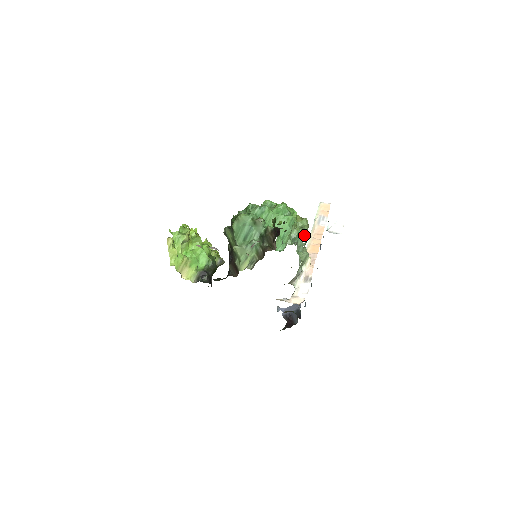
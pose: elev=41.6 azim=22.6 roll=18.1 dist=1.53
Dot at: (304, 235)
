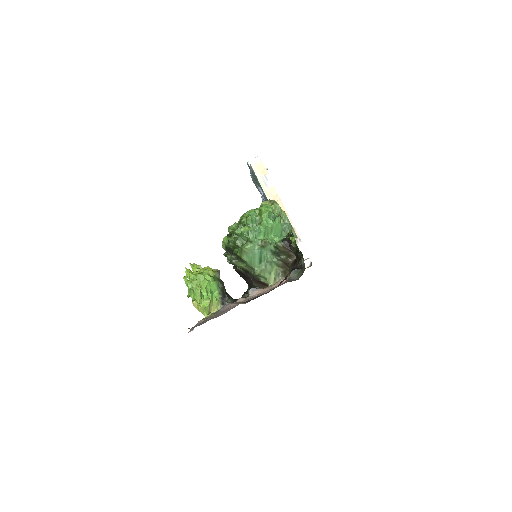
Dot at: (287, 219)
